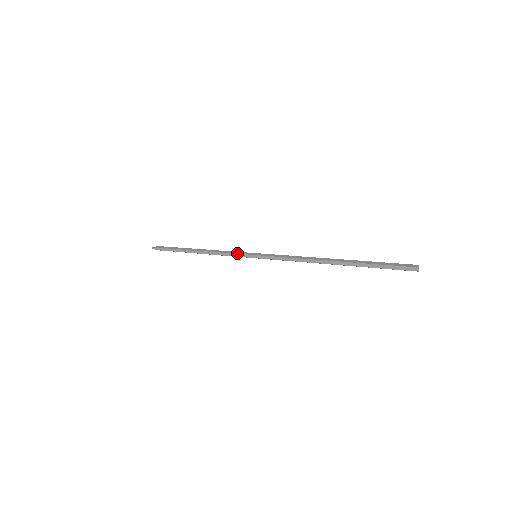
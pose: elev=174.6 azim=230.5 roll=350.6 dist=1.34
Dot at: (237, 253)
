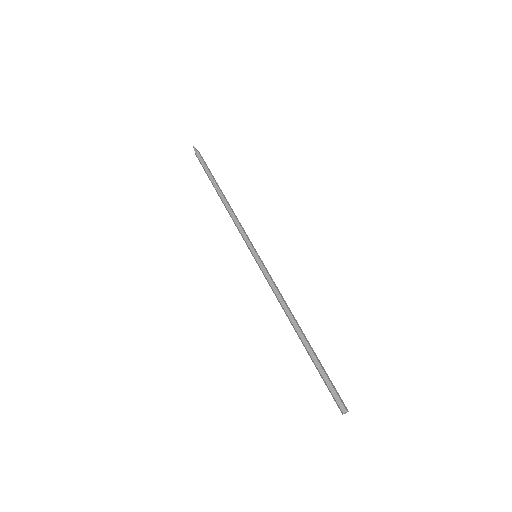
Dot at: (244, 238)
